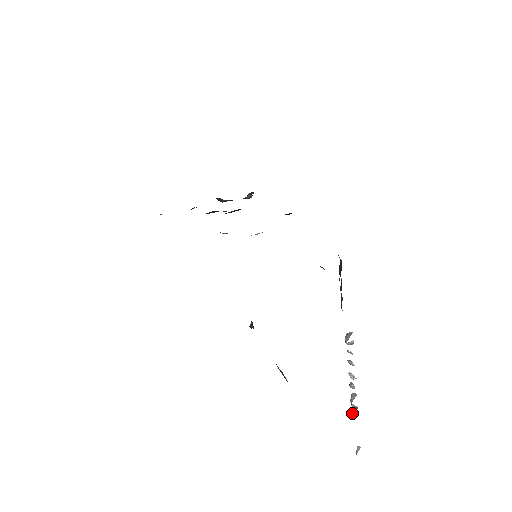
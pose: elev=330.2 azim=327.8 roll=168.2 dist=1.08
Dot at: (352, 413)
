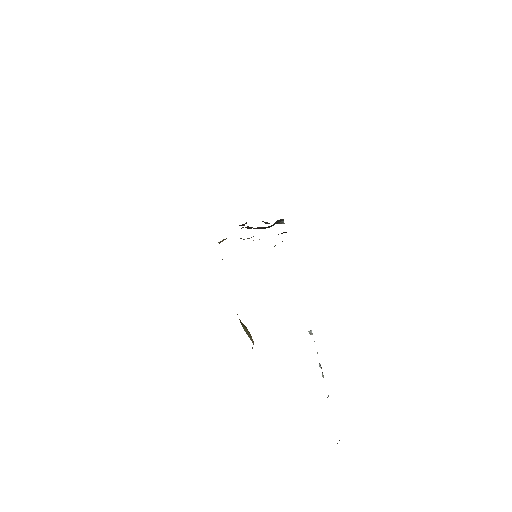
Dot at: occluded
